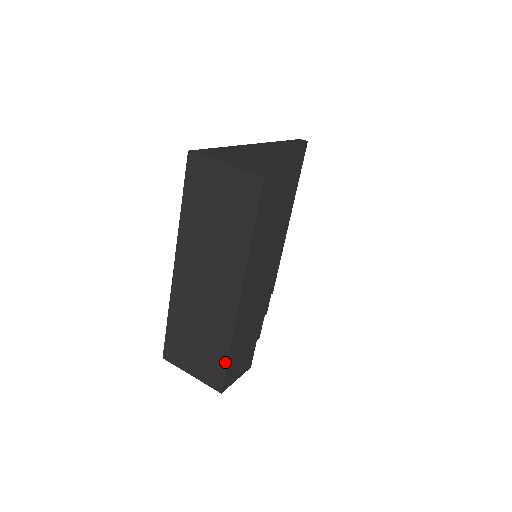
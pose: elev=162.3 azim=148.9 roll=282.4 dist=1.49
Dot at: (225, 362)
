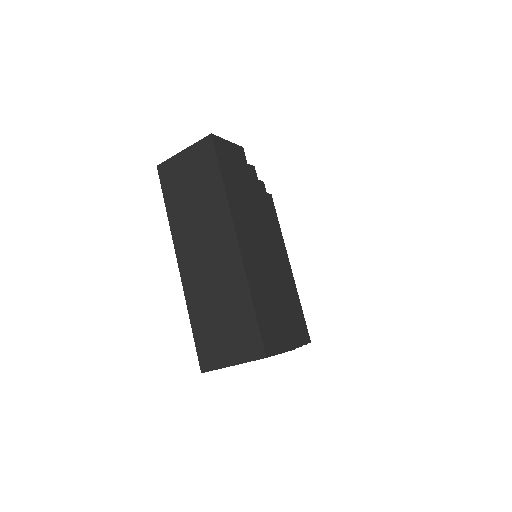
Dot at: (254, 317)
